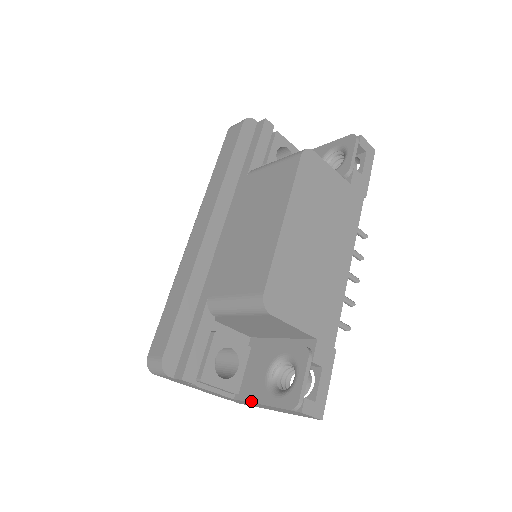
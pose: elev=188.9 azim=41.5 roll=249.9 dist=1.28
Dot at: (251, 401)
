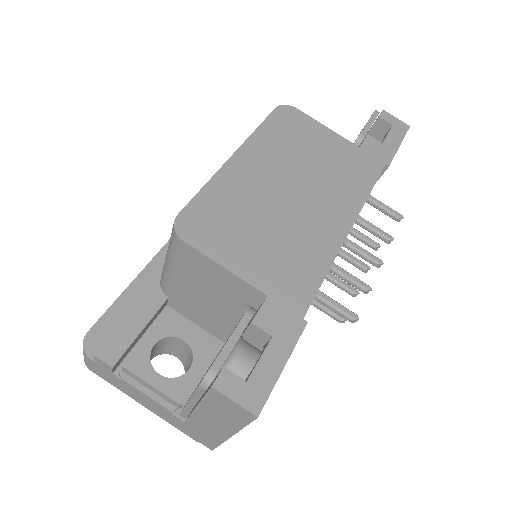
Dot at: (185, 405)
